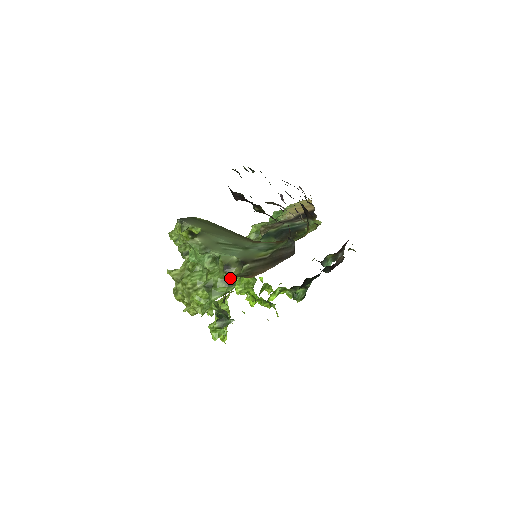
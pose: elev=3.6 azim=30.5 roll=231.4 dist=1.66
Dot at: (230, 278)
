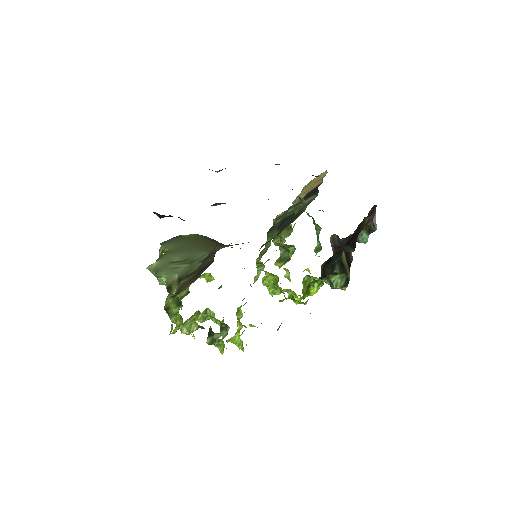
Dot at: (177, 298)
